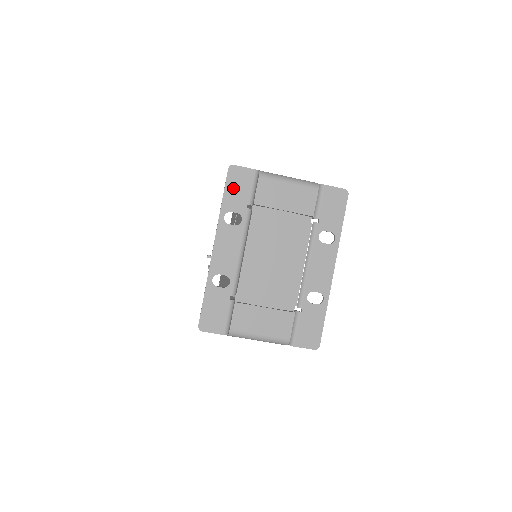
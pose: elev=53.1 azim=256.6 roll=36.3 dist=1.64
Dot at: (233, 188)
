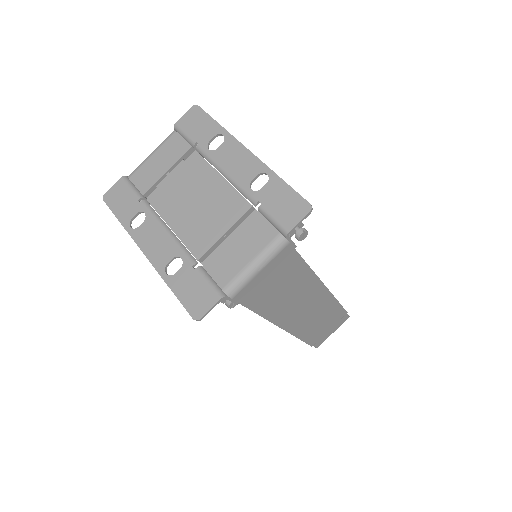
Dot at: (118, 205)
